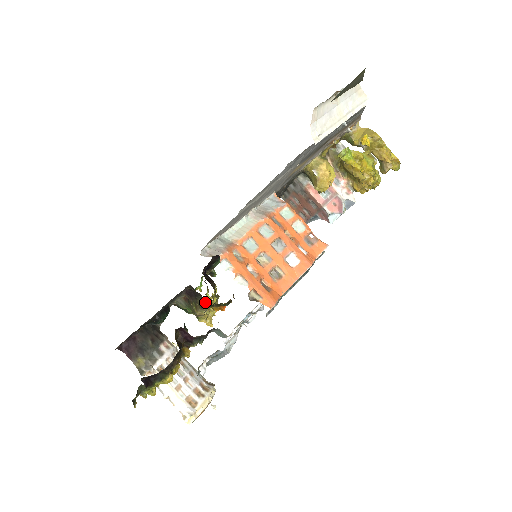
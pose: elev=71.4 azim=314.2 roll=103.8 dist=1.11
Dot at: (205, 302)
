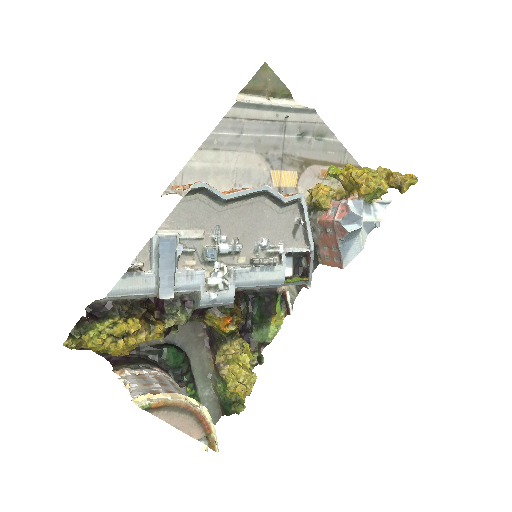
Dot at: (221, 339)
